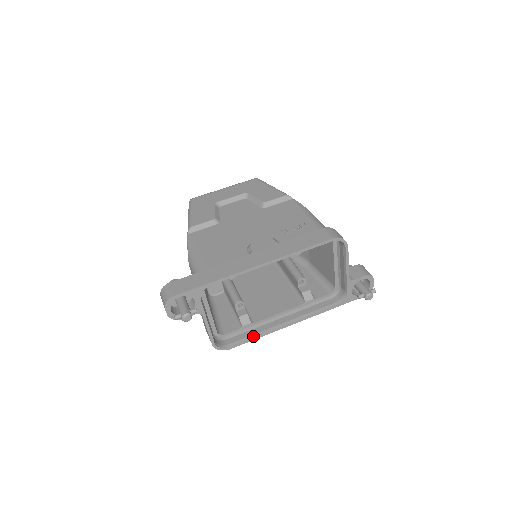
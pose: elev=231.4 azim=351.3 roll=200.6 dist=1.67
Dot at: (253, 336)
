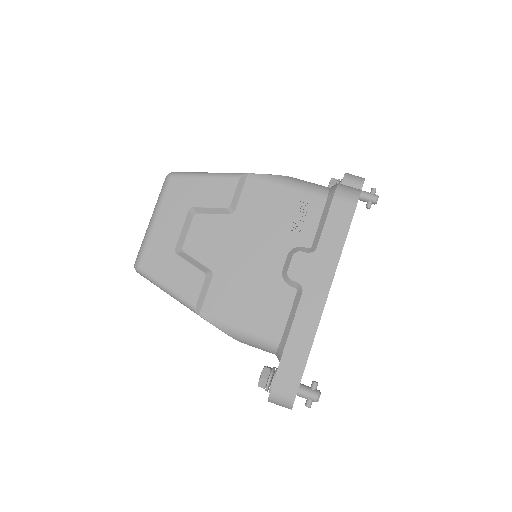
Dot at: occluded
